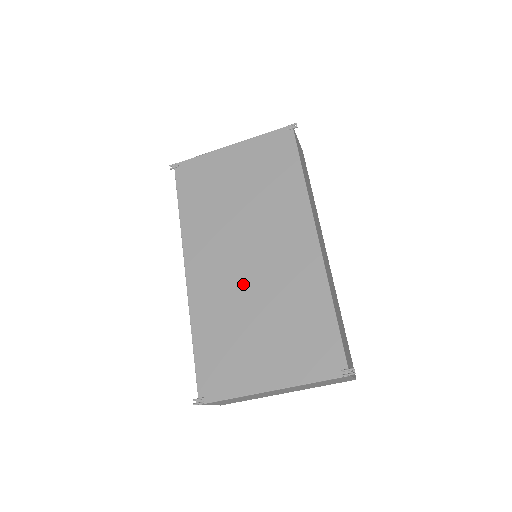
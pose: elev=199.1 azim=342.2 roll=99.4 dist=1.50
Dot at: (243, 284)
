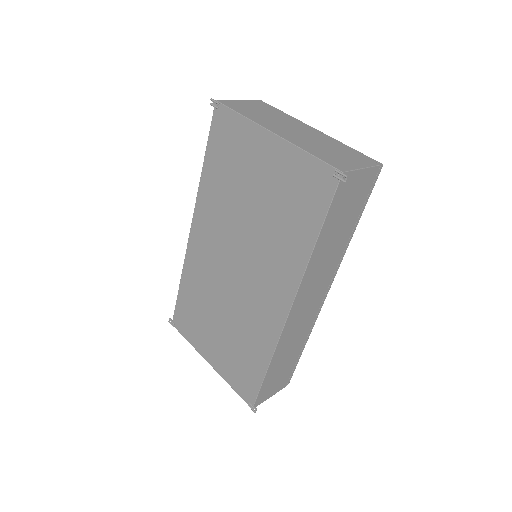
Dot at: (222, 285)
